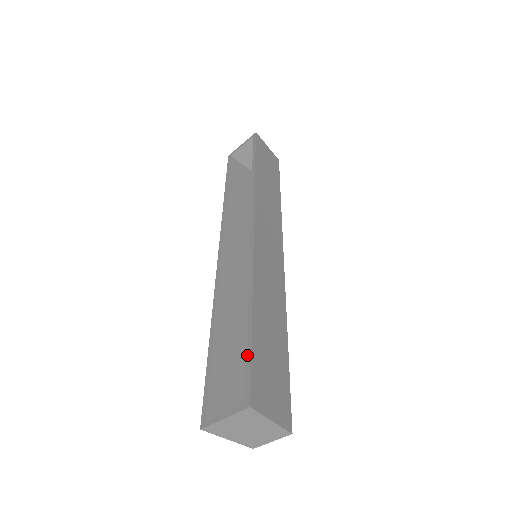
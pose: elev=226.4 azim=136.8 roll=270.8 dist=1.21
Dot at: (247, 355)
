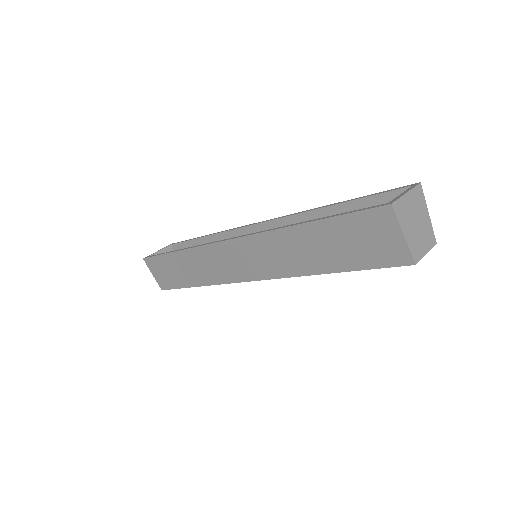
Dot at: (372, 195)
